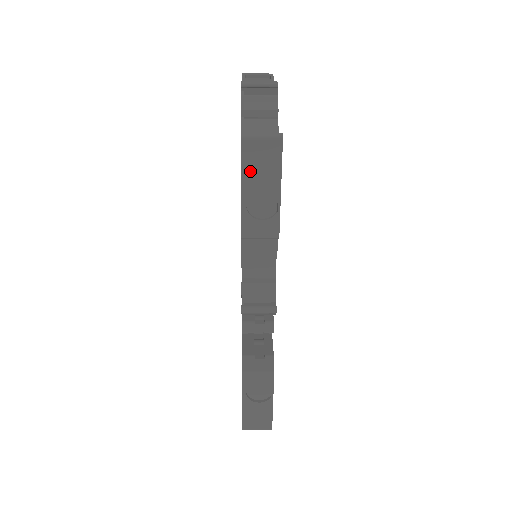
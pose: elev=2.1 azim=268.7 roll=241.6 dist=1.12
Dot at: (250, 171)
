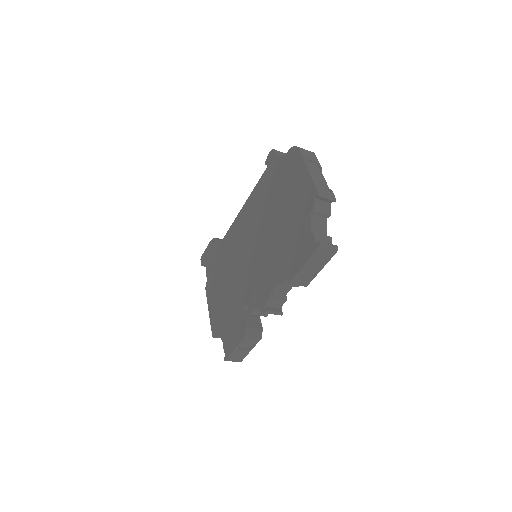
Dot at: (314, 259)
